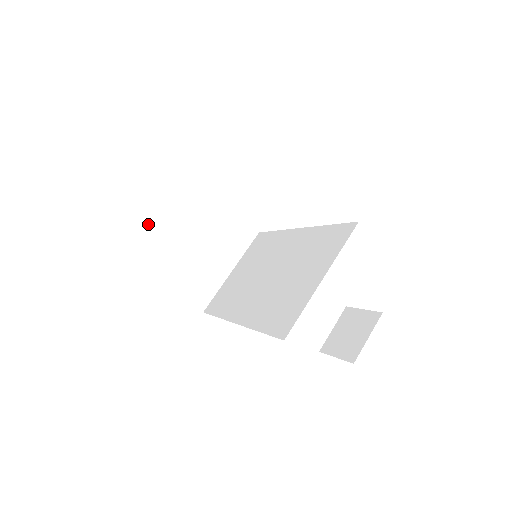
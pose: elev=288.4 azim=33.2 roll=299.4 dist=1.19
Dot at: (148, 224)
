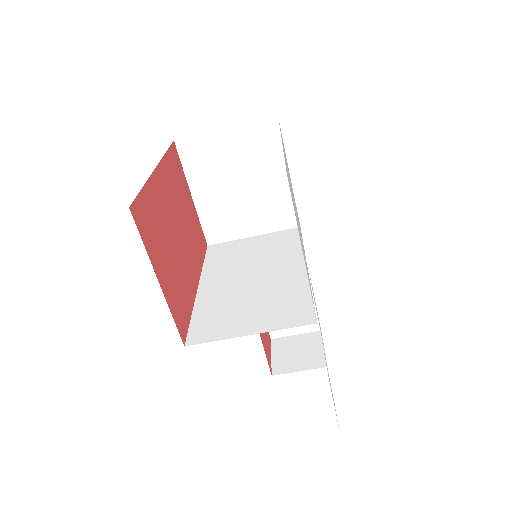
Dot at: (215, 153)
